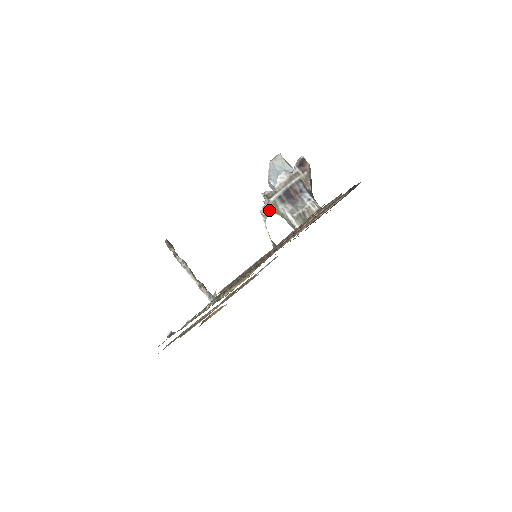
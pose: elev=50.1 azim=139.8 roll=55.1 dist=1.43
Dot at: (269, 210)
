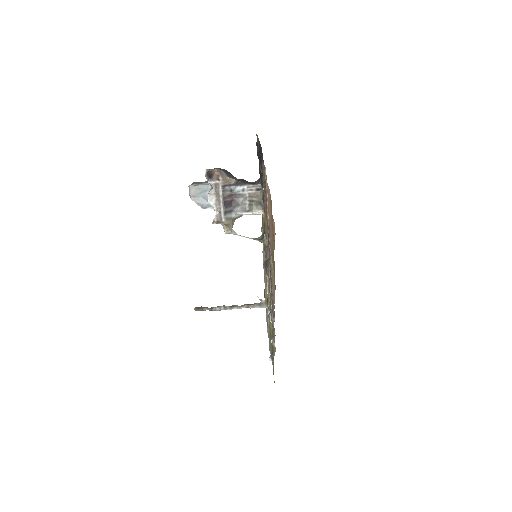
Dot at: (229, 226)
